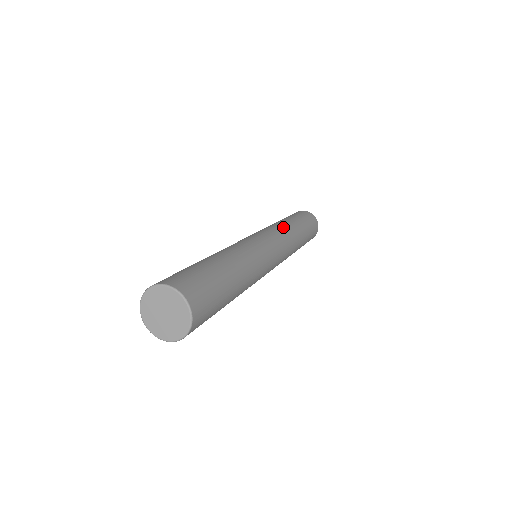
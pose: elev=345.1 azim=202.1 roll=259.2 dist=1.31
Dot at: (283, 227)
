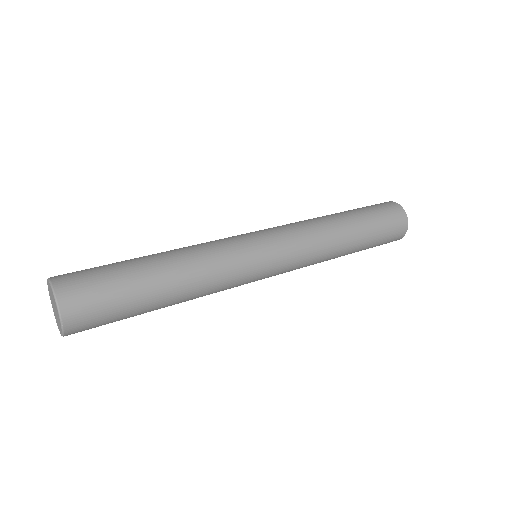
Dot at: (305, 220)
